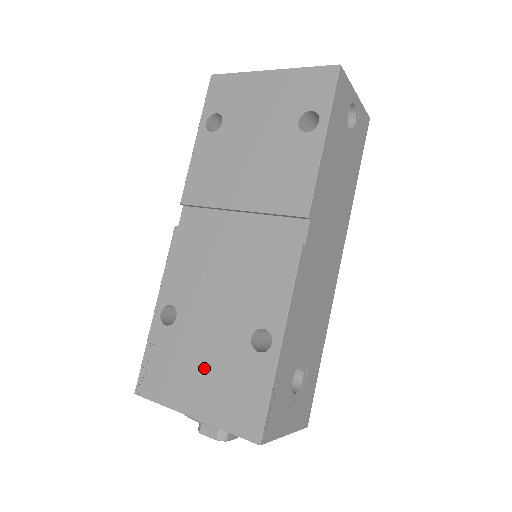
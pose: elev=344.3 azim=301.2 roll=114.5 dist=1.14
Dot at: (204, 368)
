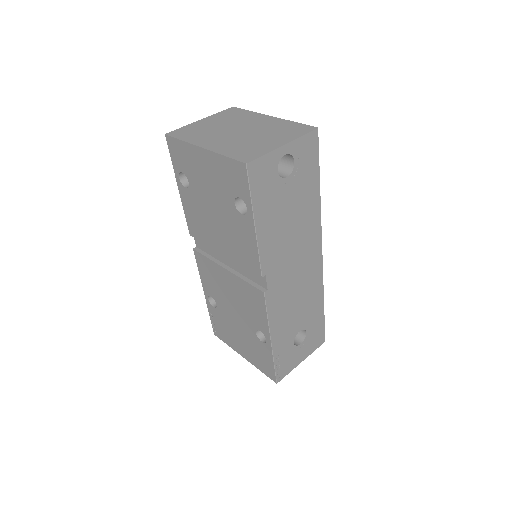
Dot at: (240, 337)
